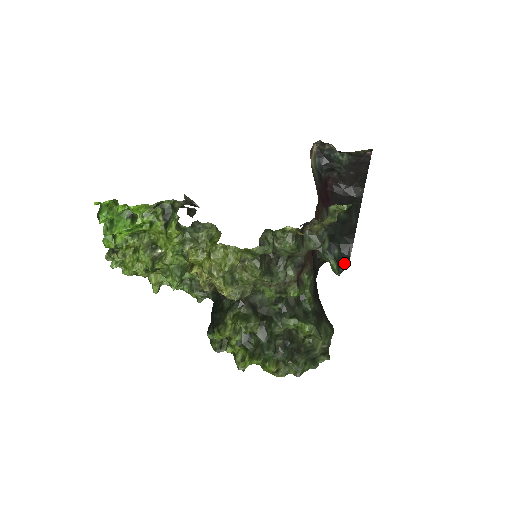
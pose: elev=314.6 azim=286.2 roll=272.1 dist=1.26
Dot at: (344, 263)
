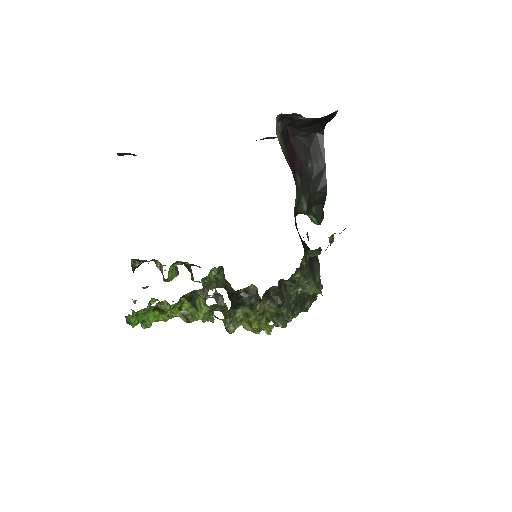
Dot at: (321, 215)
